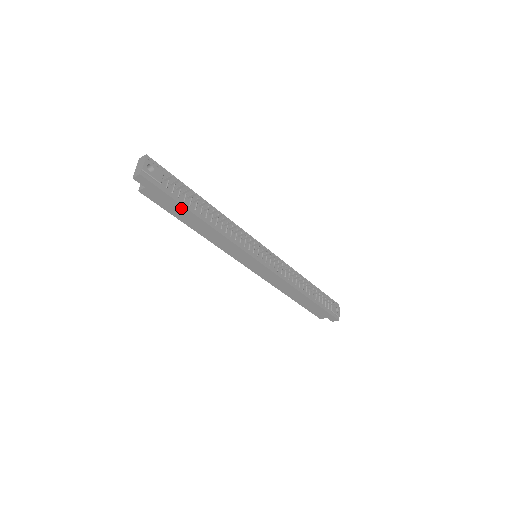
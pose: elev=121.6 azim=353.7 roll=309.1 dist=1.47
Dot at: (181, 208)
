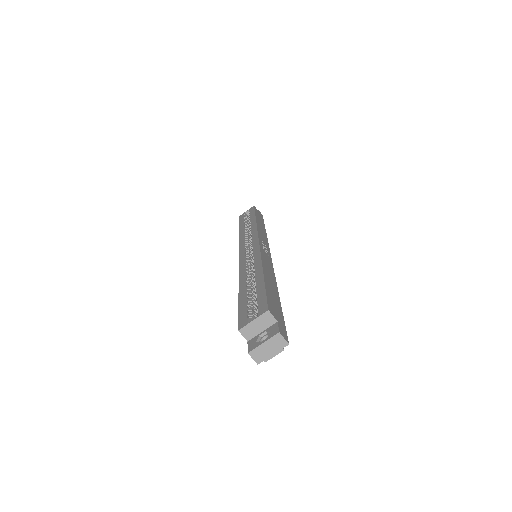
Dot at: occluded
